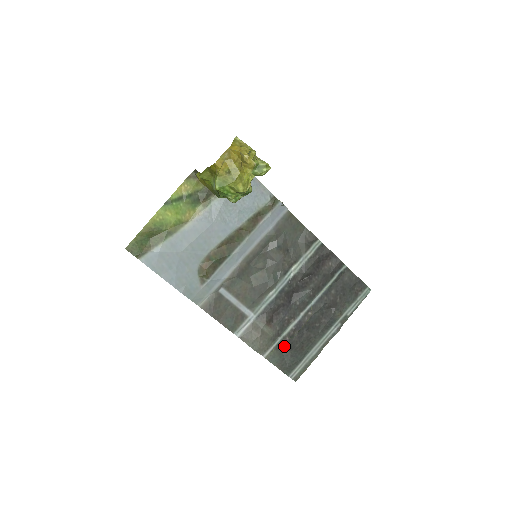
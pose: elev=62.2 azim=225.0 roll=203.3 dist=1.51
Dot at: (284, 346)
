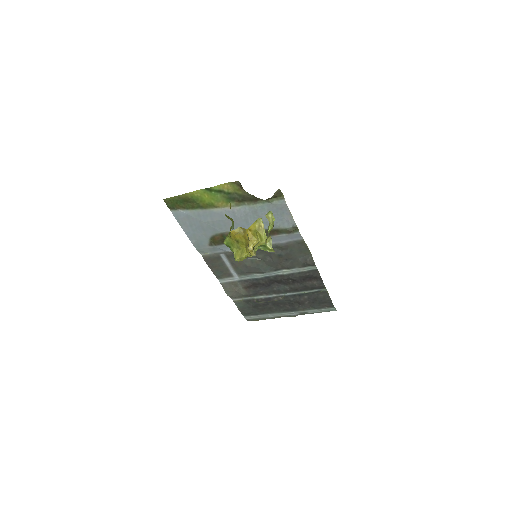
Dot at: (250, 302)
